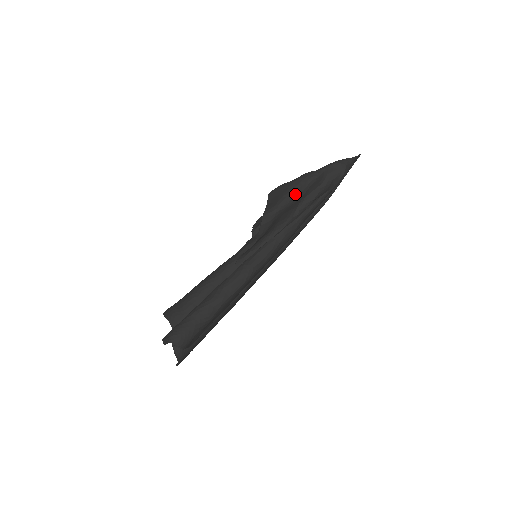
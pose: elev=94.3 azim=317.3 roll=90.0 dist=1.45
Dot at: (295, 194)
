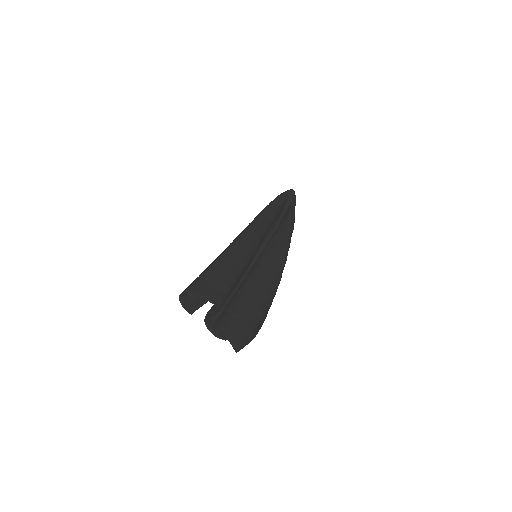
Dot at: occluded
